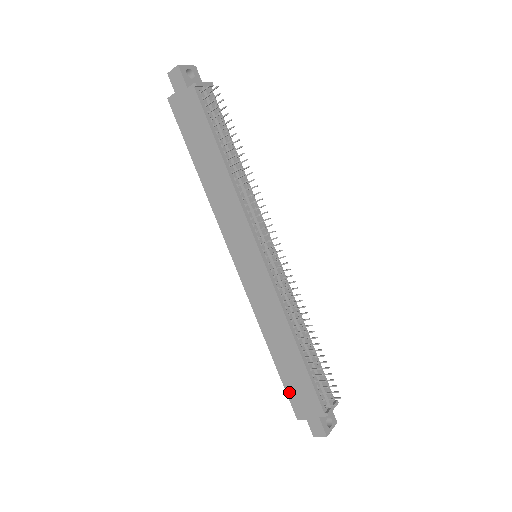
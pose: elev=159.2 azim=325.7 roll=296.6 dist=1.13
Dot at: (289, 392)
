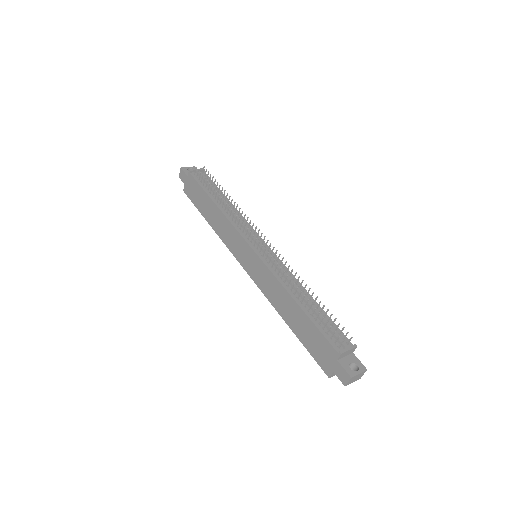
Dot at: (312, 353)
